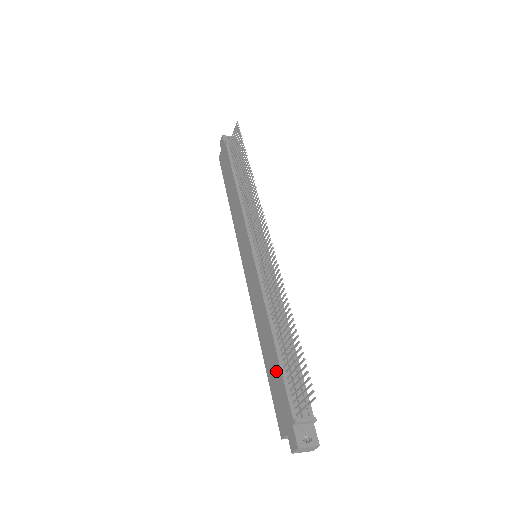
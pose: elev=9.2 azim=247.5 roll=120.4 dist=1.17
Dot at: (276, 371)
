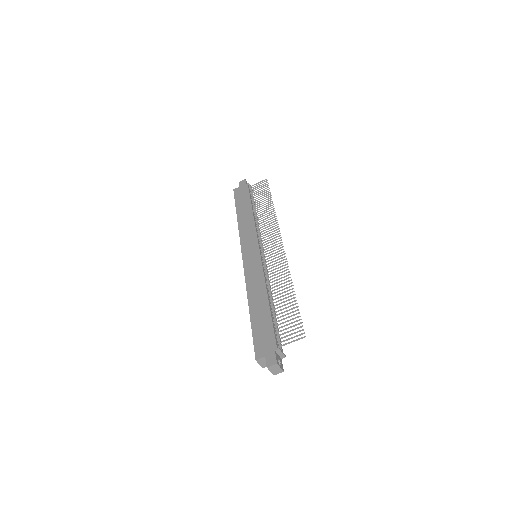
Dot at: (265, 320)
